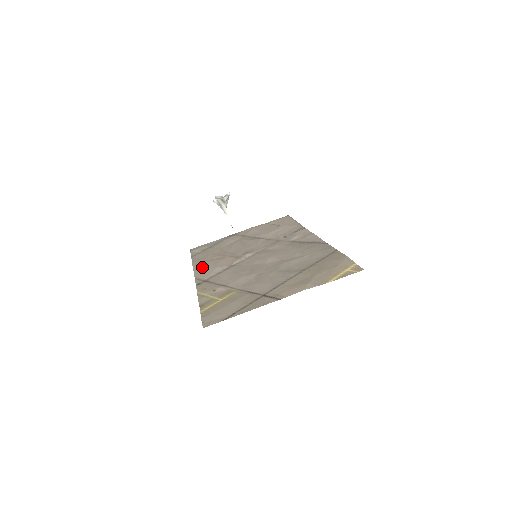
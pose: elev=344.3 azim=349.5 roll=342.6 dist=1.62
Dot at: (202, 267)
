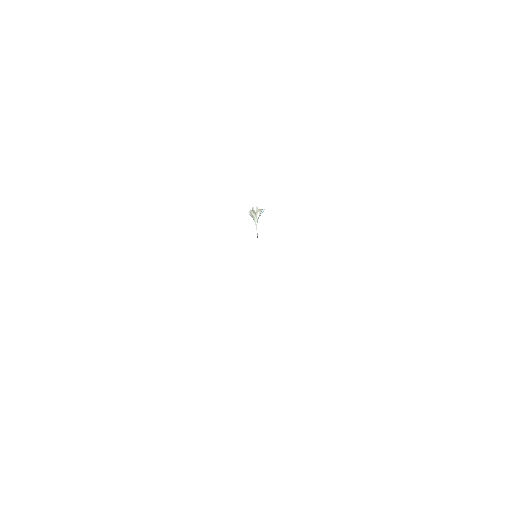
Dot at: occluded
